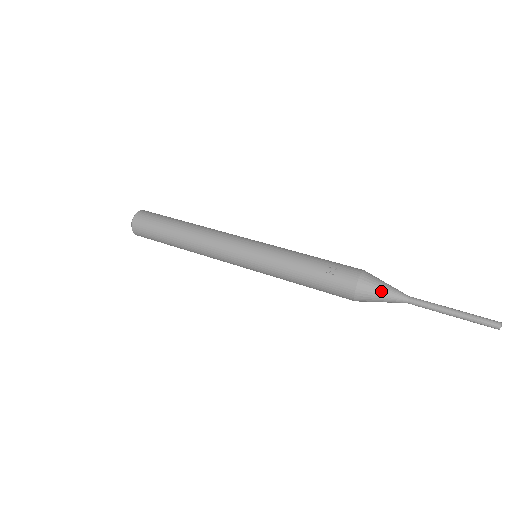
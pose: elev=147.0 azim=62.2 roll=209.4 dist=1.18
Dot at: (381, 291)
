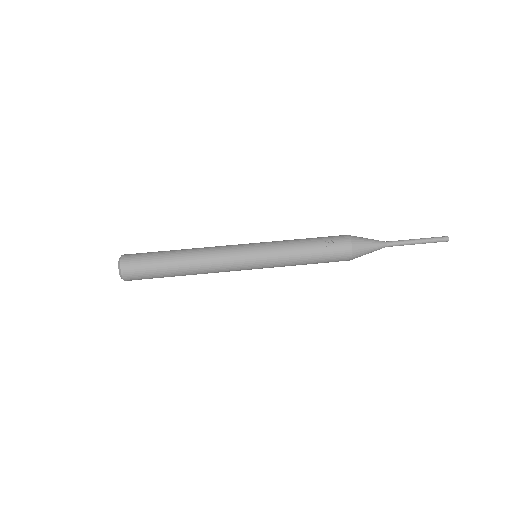
Dot at: (369, 245)
